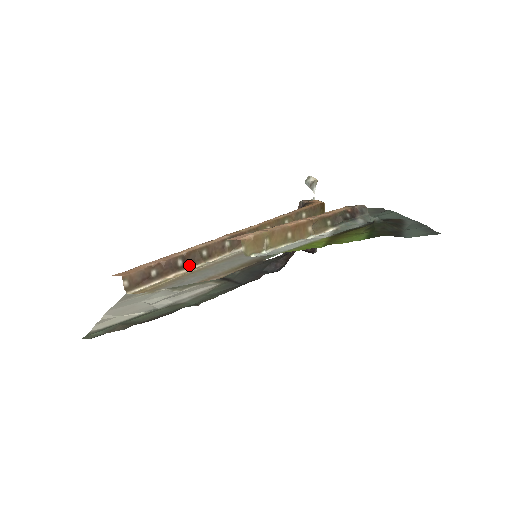
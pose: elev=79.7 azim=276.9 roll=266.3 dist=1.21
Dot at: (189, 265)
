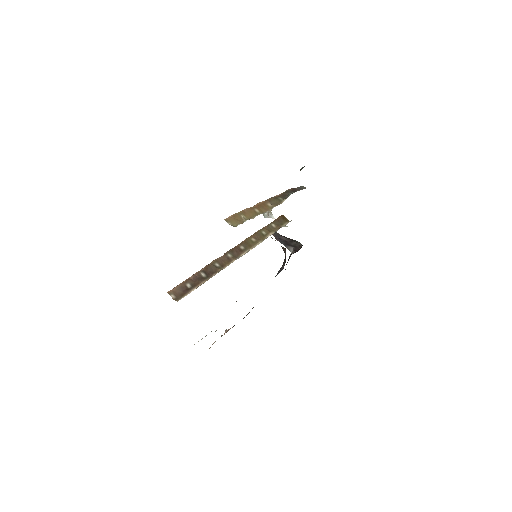
Dot at: (211, 275)
